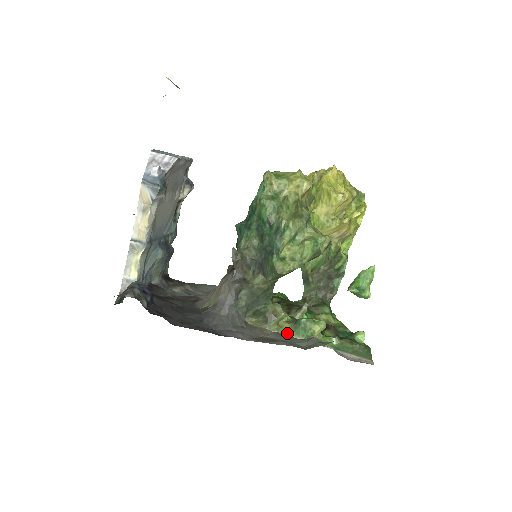
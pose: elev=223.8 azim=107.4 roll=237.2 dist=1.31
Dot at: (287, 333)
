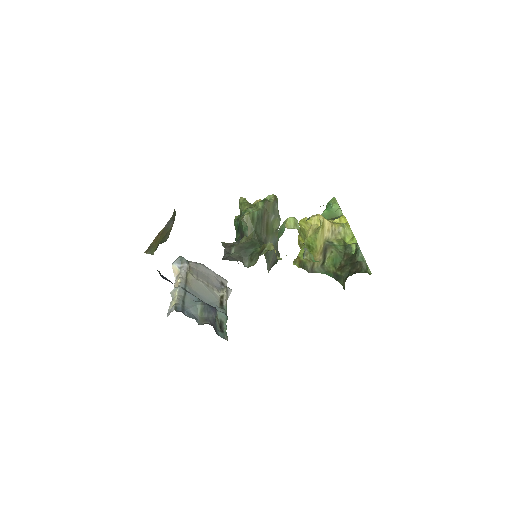
Dot at: occluded
